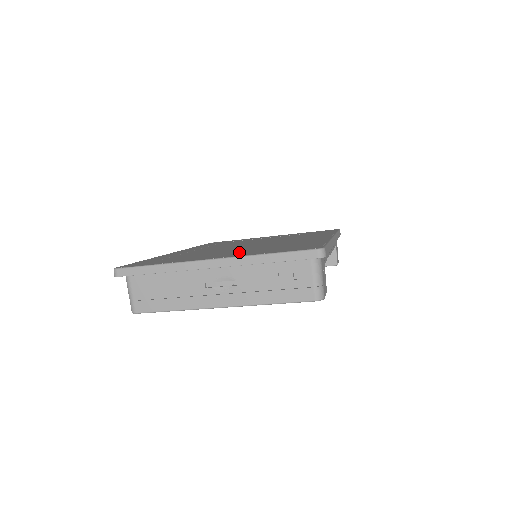
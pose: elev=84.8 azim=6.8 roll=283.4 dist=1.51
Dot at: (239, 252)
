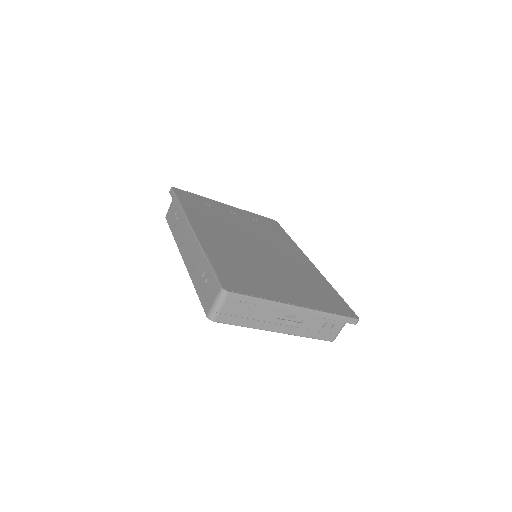
Dot at: (295, 288)
